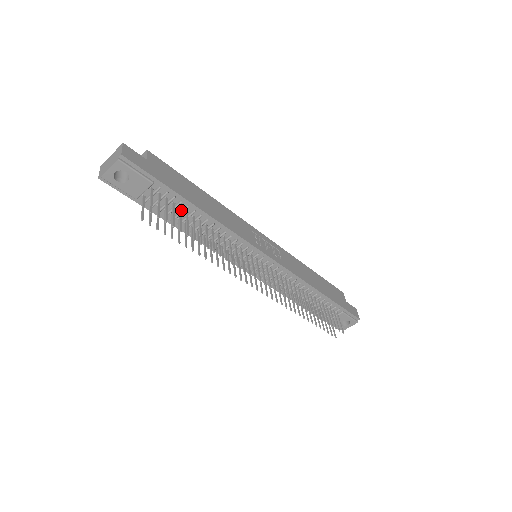
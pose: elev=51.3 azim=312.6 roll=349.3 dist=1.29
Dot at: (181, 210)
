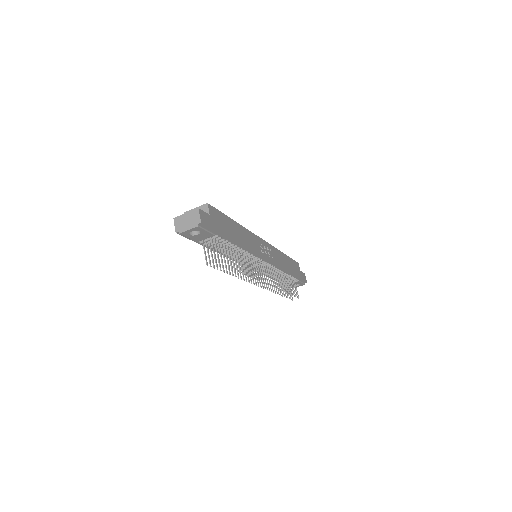
Dot at: (225, 246)
